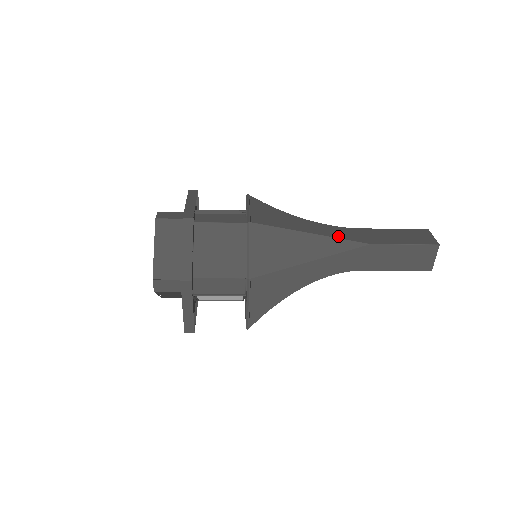
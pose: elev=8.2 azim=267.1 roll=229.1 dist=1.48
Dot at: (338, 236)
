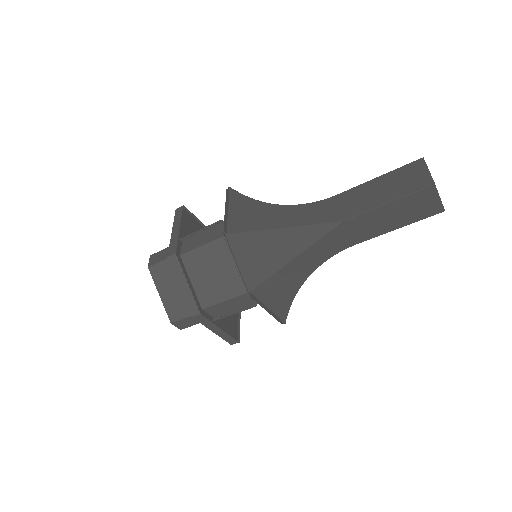
Dot at: (309, 221)
